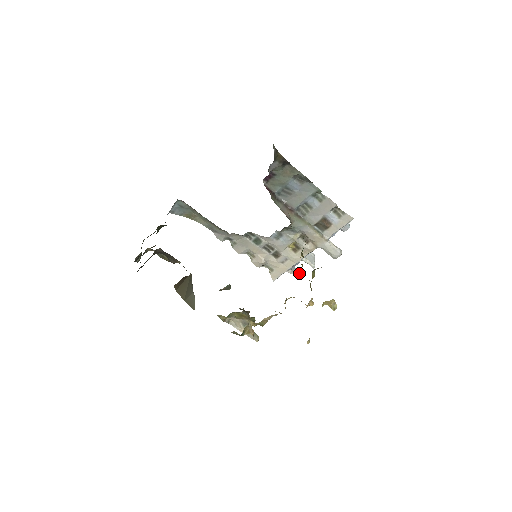
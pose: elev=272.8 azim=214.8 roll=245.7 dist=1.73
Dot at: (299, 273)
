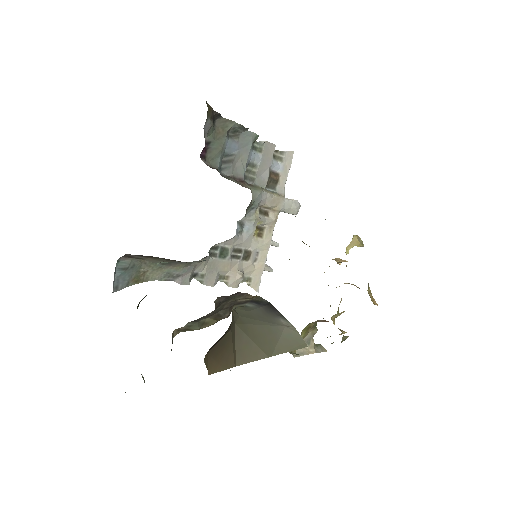
Dot at: (267, 265)
